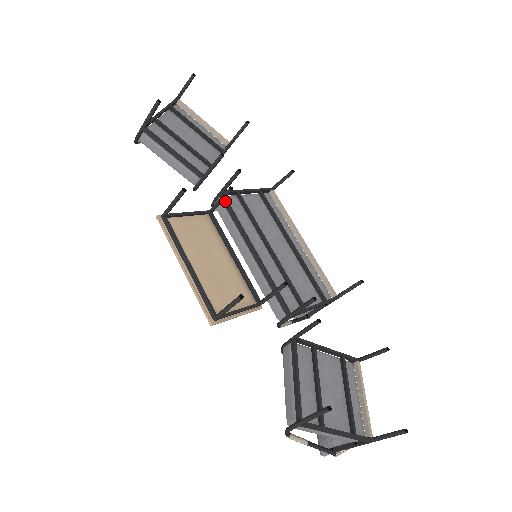
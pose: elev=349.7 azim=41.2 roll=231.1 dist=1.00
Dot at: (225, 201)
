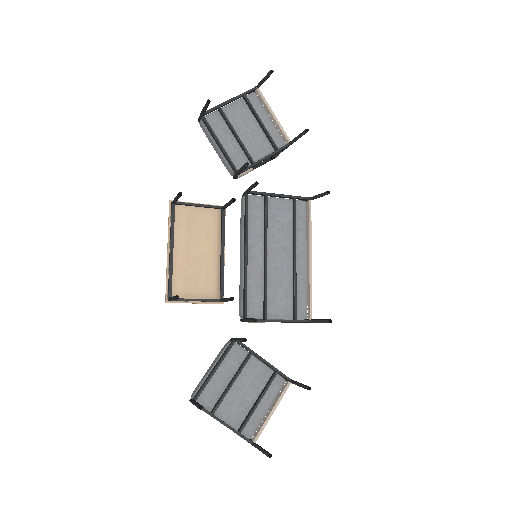
Dot at: (246, 201)
